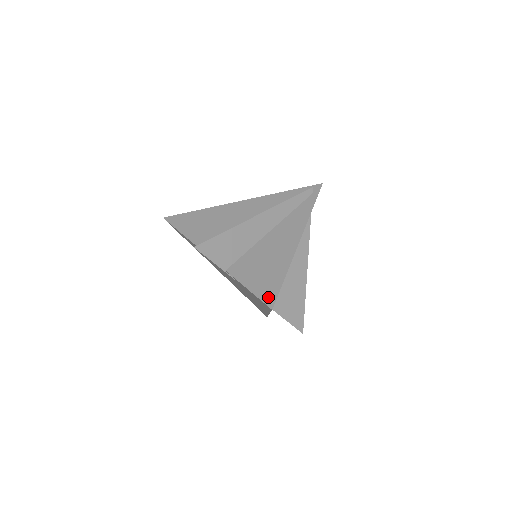
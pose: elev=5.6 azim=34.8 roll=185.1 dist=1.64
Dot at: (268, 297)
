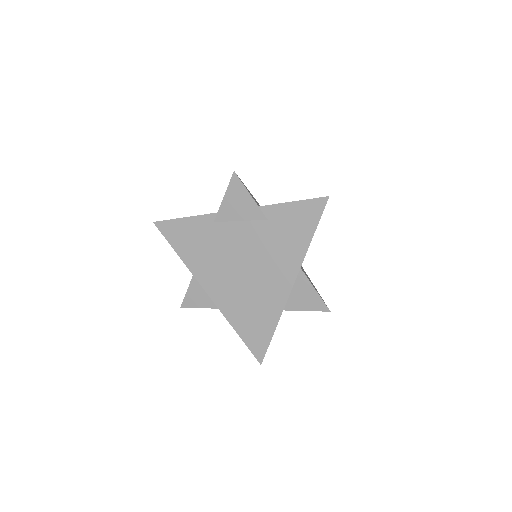
Dot at: occluded
